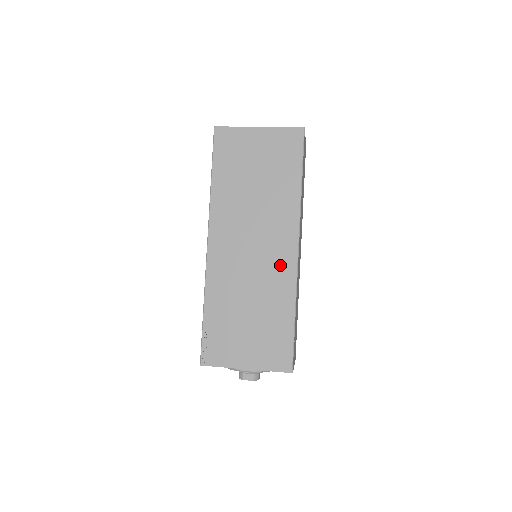
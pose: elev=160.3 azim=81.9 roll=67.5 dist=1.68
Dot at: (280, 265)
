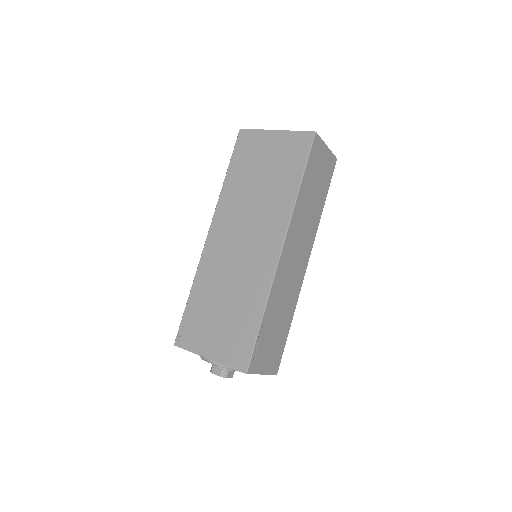
Dot at: (262, 263)
